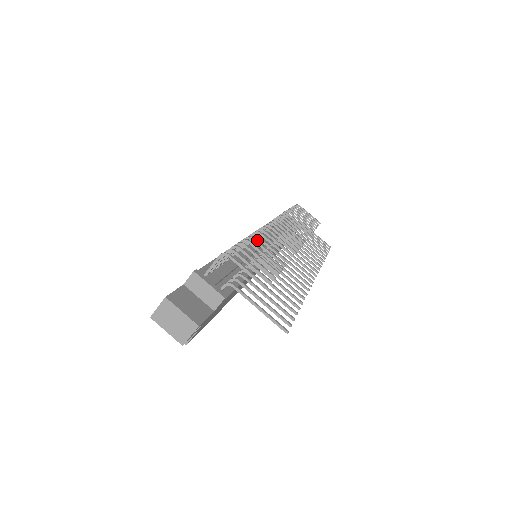
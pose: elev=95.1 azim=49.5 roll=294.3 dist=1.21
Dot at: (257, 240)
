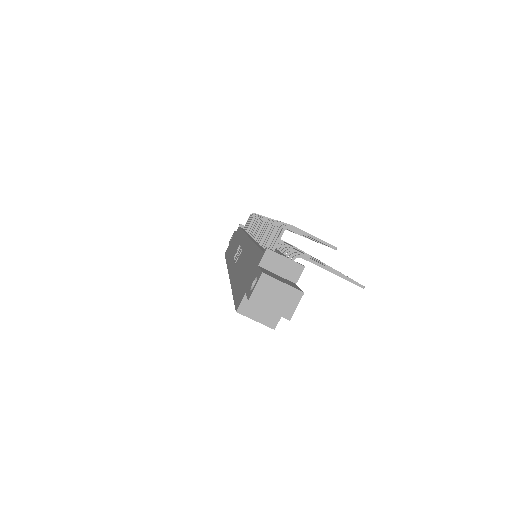
Dot at: occluded
